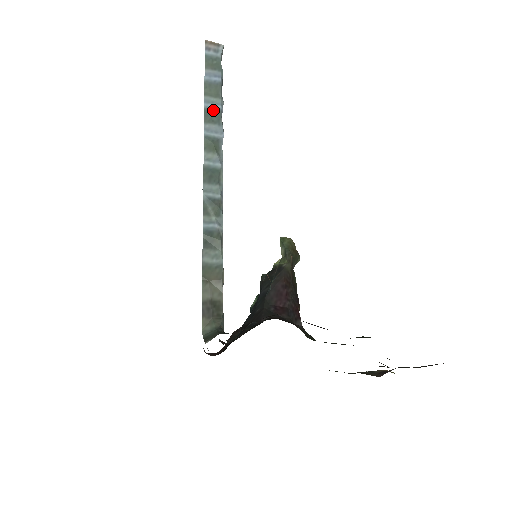
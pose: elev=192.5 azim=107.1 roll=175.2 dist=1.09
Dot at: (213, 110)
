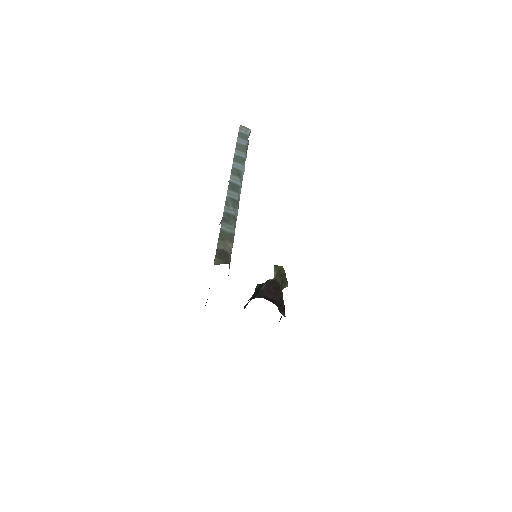
Dot at: (240, 157)
